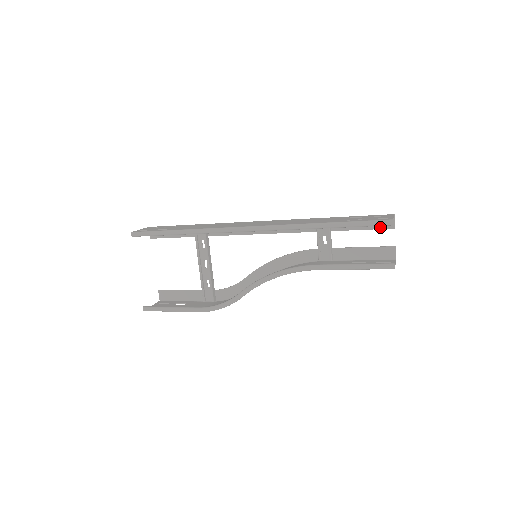
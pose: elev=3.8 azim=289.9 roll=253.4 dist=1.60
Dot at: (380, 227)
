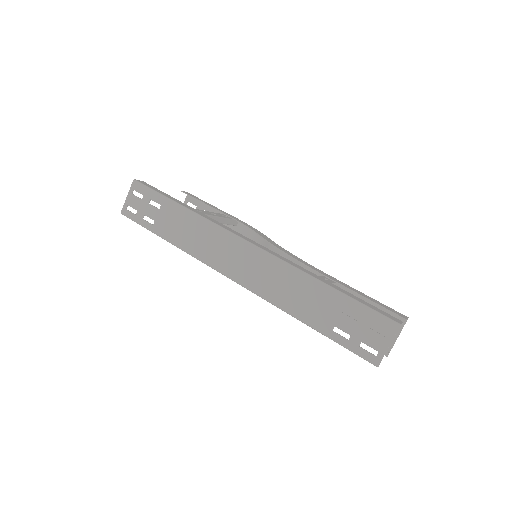
Dot at: occluded
